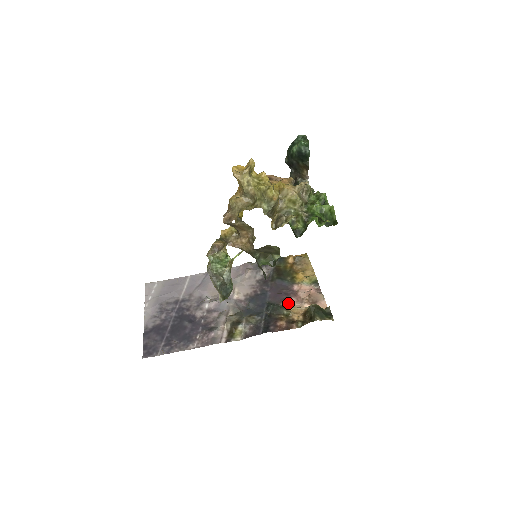
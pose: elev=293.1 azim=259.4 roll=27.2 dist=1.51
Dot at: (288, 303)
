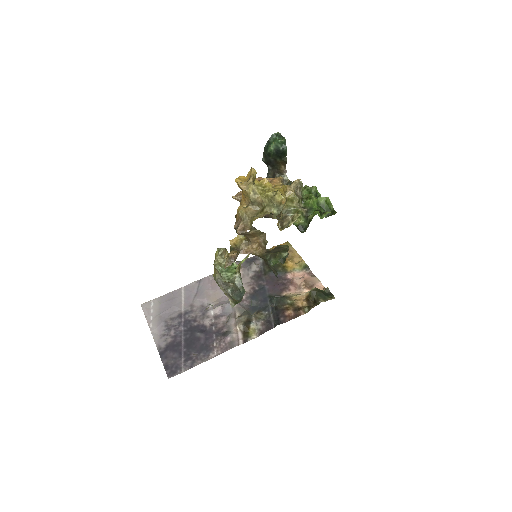
Dot at: (288, 292)
